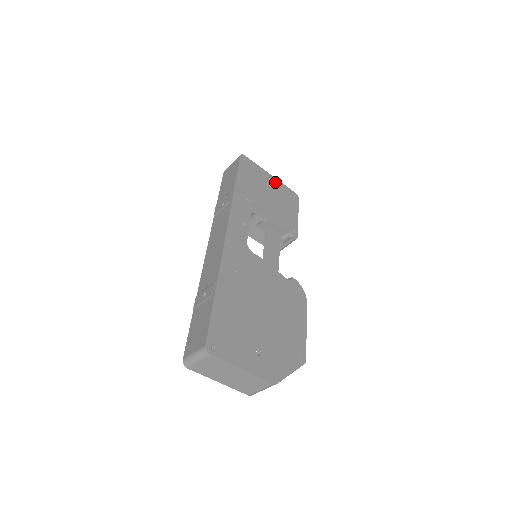
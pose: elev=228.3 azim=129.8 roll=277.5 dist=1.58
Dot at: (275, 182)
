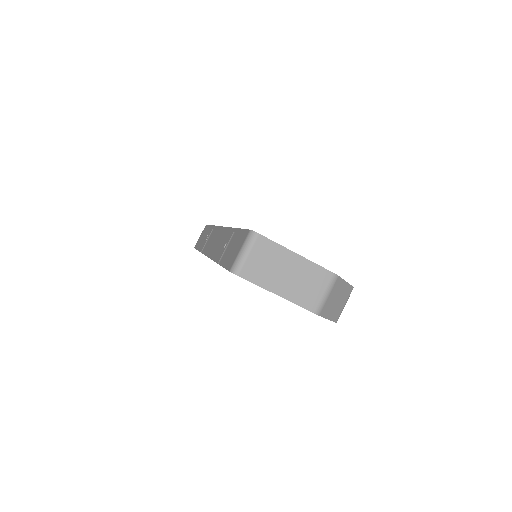
Dot at: occluded
